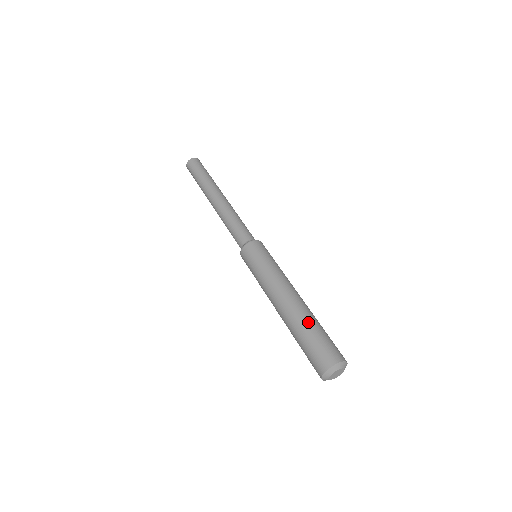
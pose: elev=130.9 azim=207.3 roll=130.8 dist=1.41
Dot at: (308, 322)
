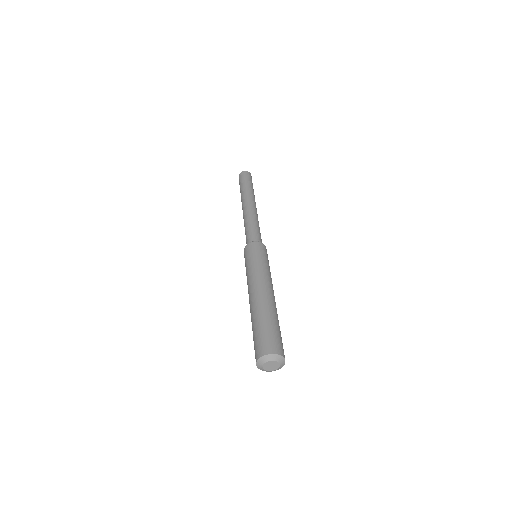
Dot at: (254, 319)
